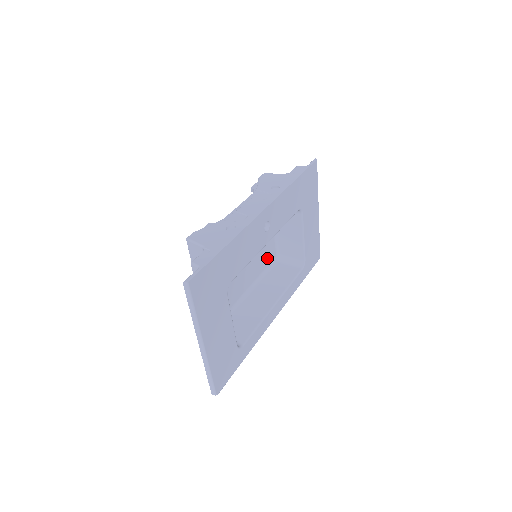
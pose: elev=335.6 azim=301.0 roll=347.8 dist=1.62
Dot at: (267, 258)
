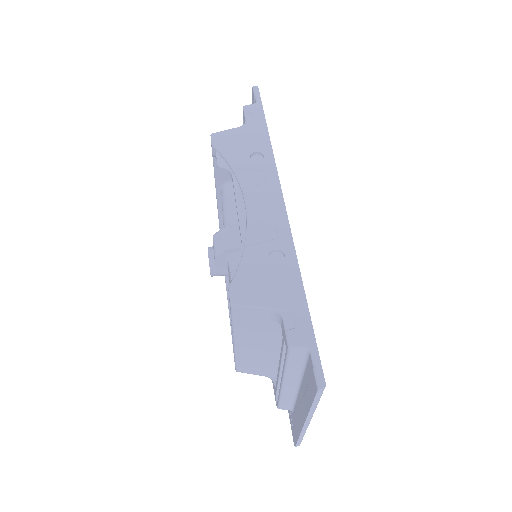
Dot at: occluded
